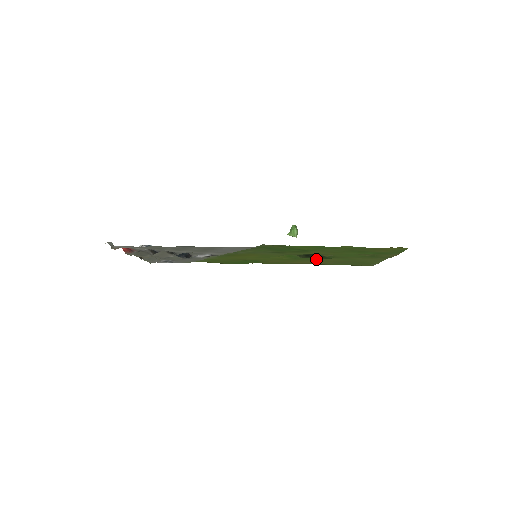
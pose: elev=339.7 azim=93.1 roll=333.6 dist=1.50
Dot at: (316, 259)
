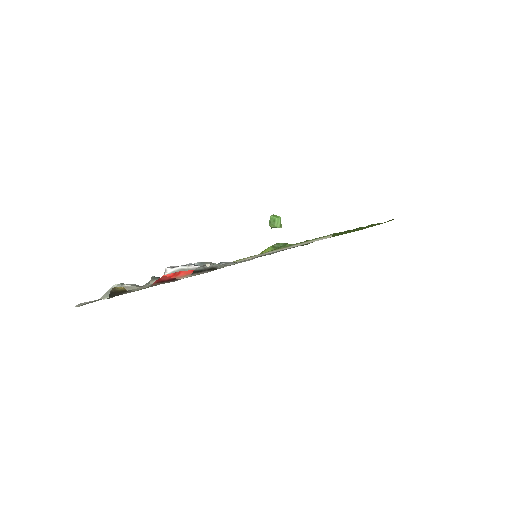
Dot at: occluded
